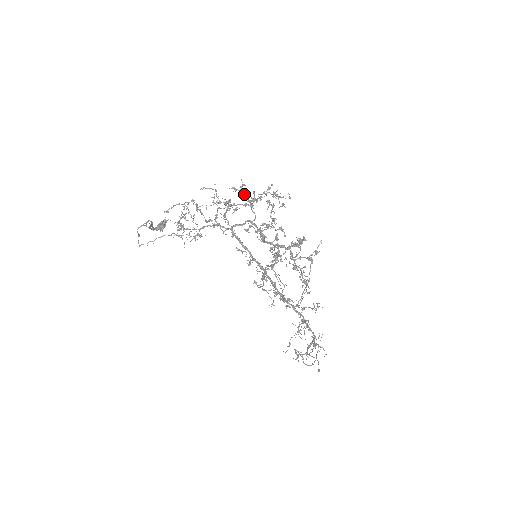
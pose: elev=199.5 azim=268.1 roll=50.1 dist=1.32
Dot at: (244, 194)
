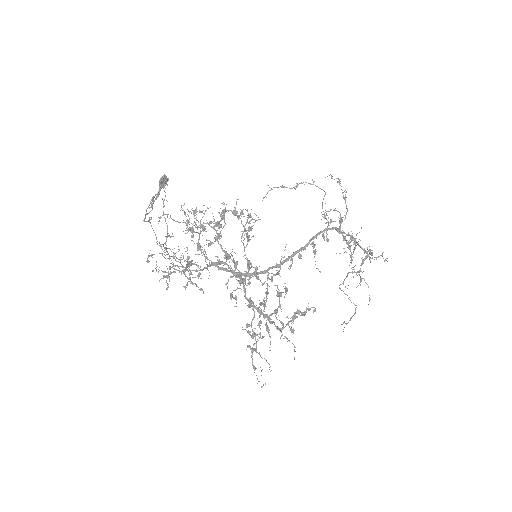
Dot at: (201, 231)
